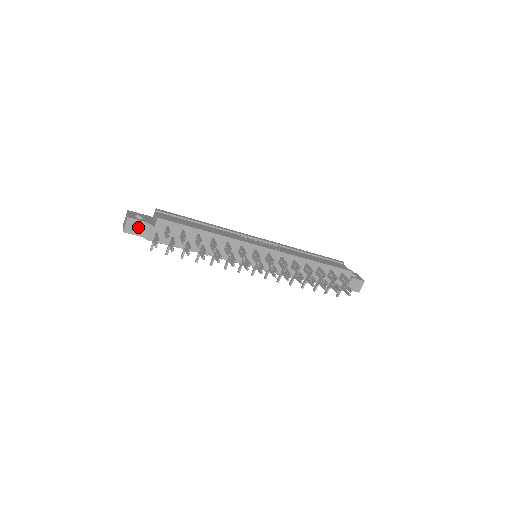
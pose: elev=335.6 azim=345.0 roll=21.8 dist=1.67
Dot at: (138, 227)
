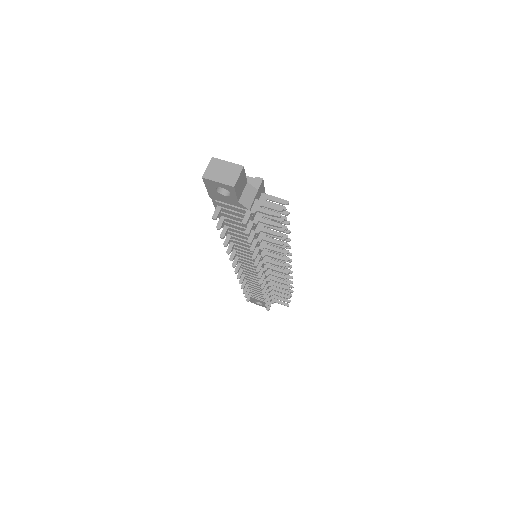
Dot at: (242, 185)
